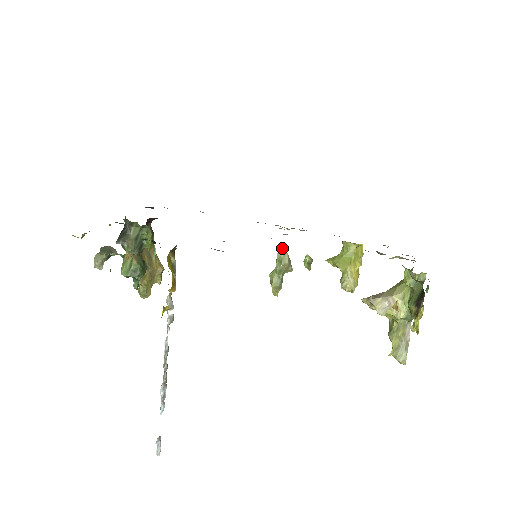
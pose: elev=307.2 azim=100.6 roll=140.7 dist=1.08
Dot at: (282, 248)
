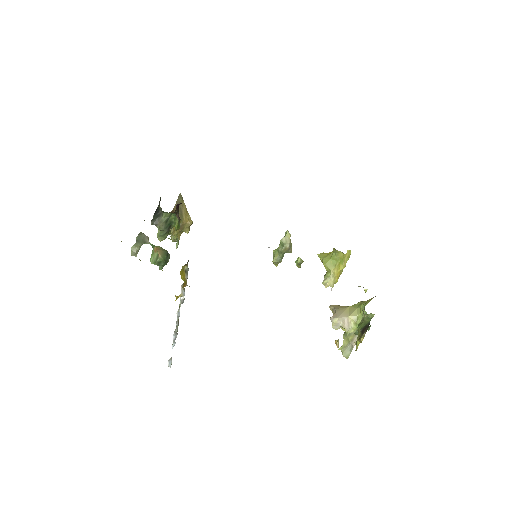
Dot at: (286, 235)
